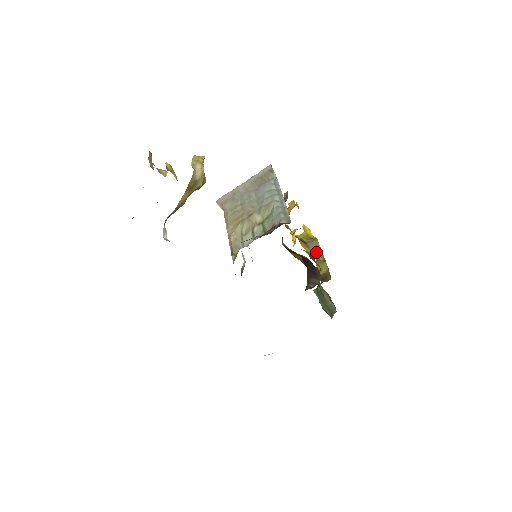
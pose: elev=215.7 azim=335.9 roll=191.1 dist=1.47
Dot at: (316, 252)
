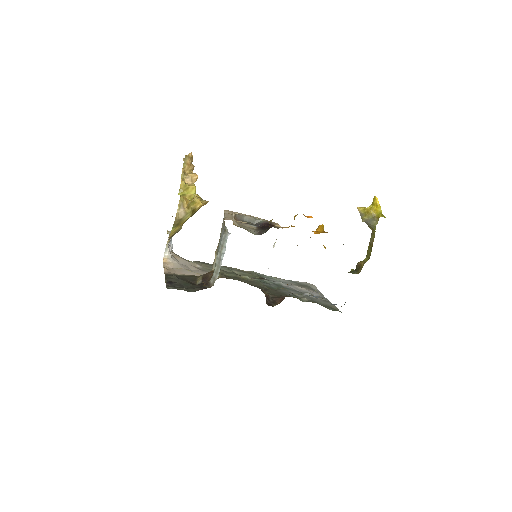
Dot at: occluded
